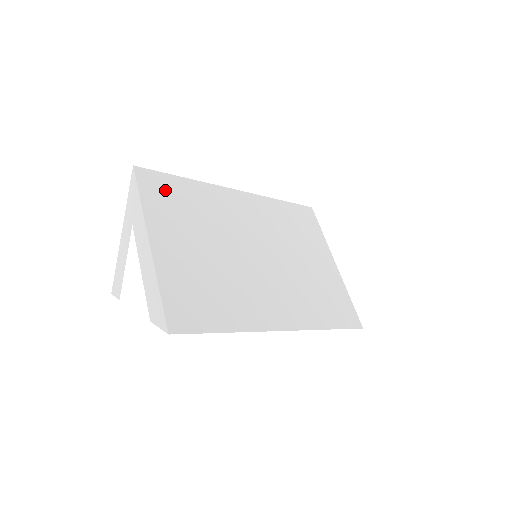
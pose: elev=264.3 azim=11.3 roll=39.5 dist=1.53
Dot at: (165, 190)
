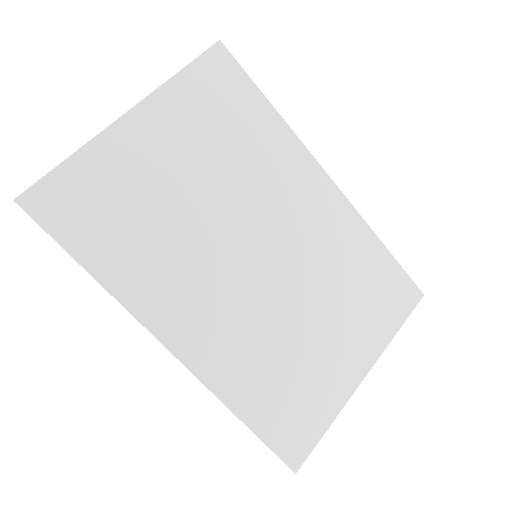
Dot at: (226, 92)
